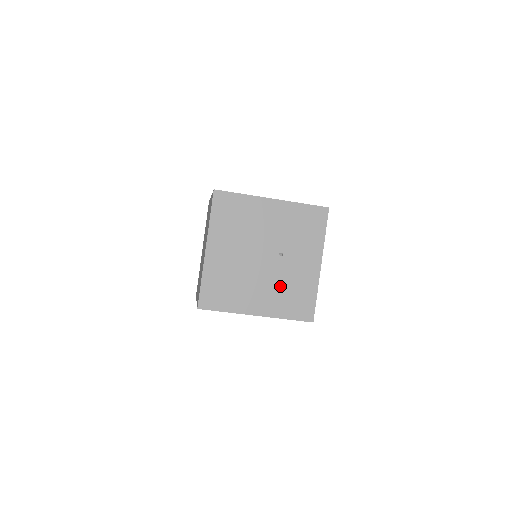
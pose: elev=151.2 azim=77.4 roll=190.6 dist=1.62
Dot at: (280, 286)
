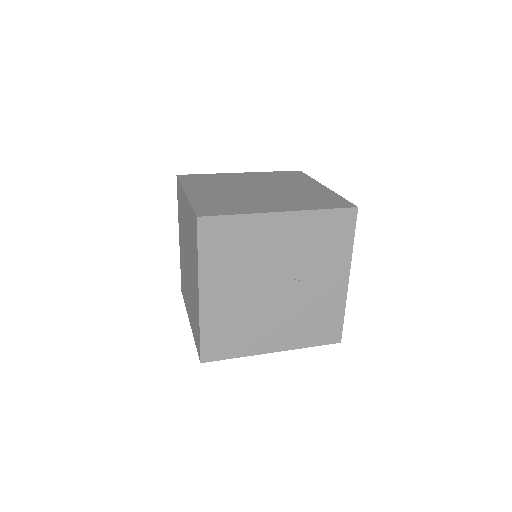
Dot at: (299, 315)
